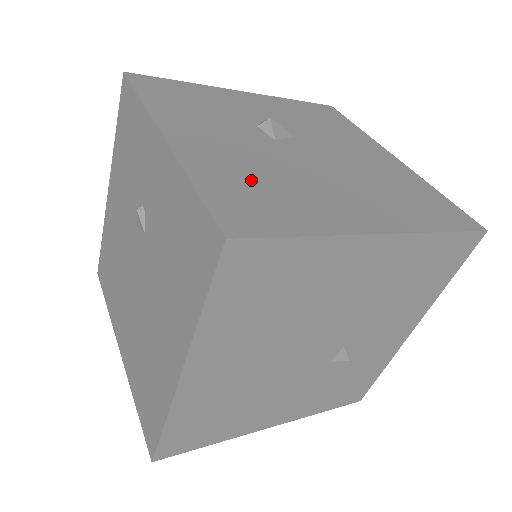
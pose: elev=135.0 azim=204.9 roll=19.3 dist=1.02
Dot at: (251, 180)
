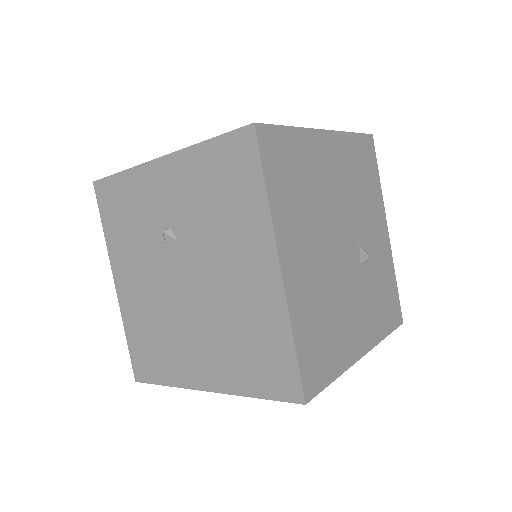
Dot at: occluded
